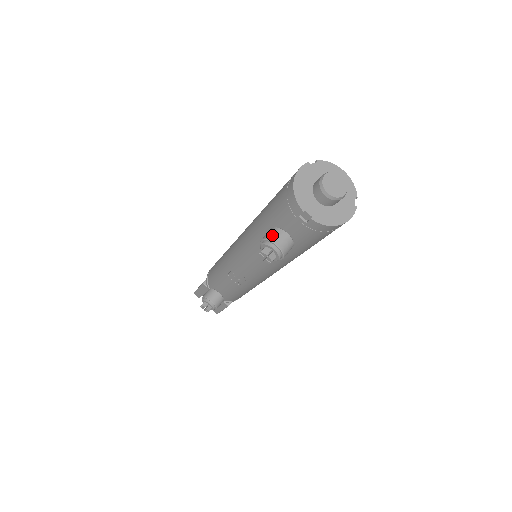
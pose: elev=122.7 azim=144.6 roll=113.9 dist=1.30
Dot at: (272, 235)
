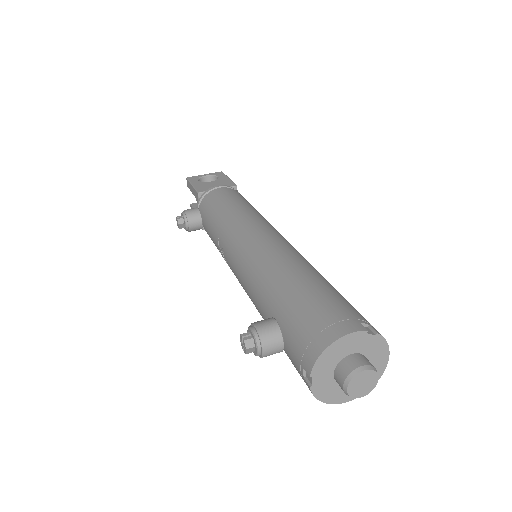
Dot at: (268, 336)
